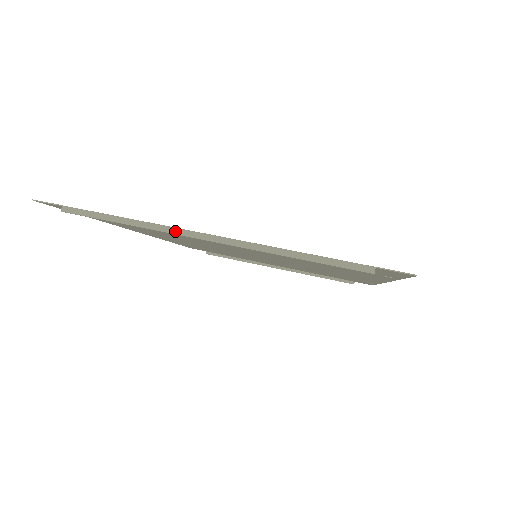
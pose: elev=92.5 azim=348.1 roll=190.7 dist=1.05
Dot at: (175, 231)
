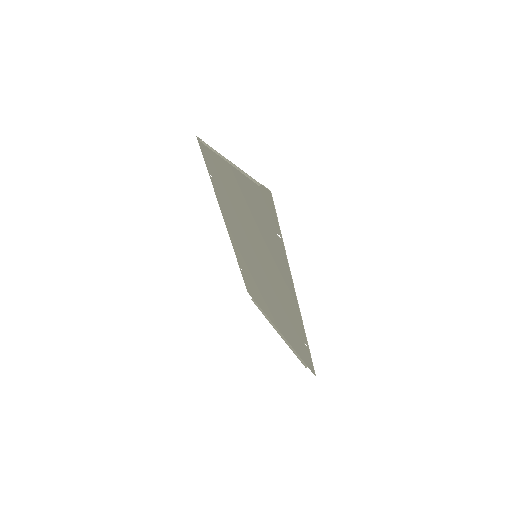
Dot at: (220, 155)
